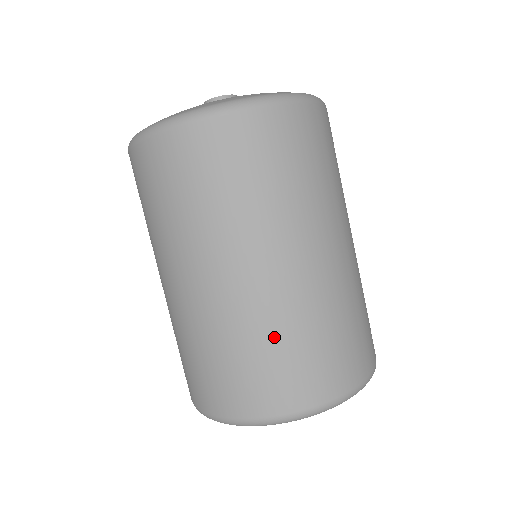
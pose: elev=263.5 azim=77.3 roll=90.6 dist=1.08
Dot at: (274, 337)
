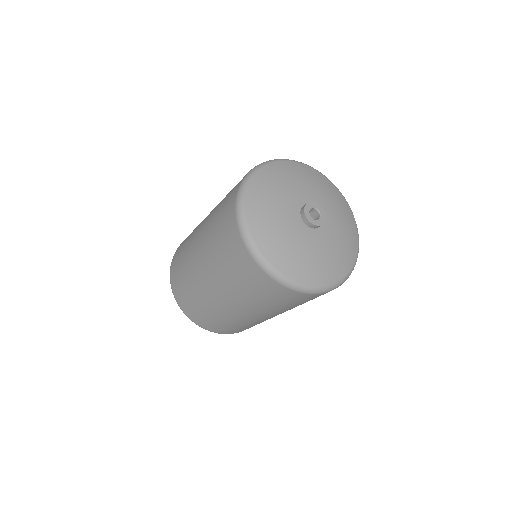
Dot at: (232, 324)
